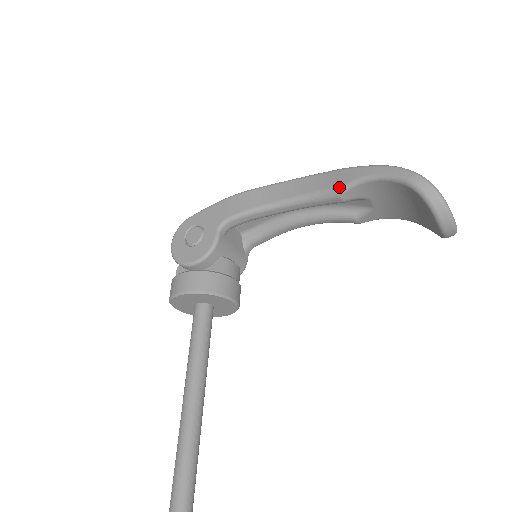
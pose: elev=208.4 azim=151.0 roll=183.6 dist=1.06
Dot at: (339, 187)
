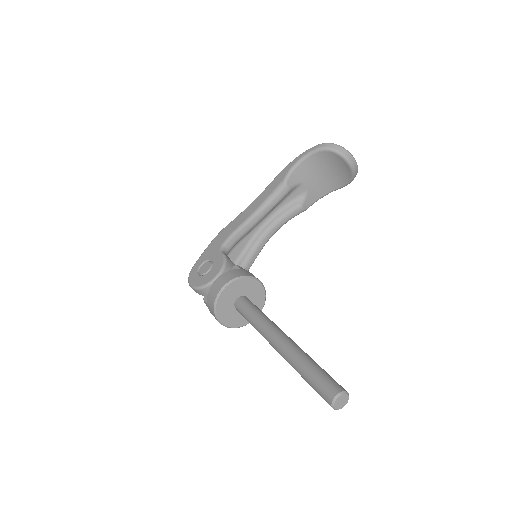
Dot at: (282, 181)
